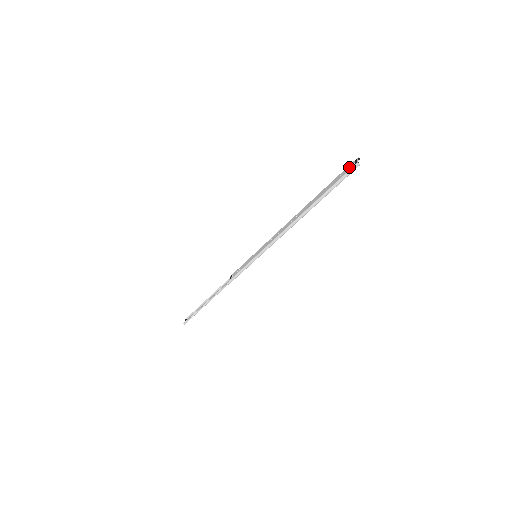
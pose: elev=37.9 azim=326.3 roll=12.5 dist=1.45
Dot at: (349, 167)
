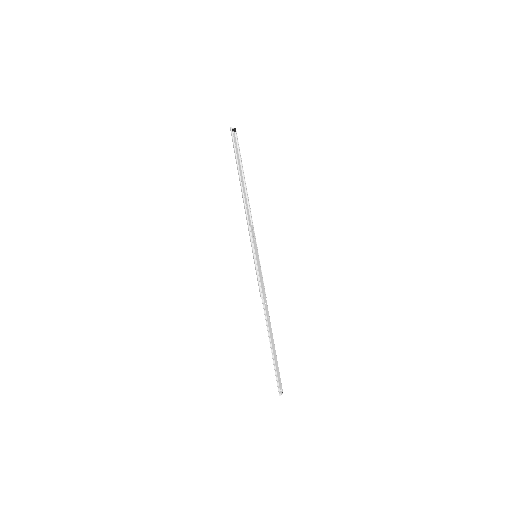
Dot at: (233, 136)
